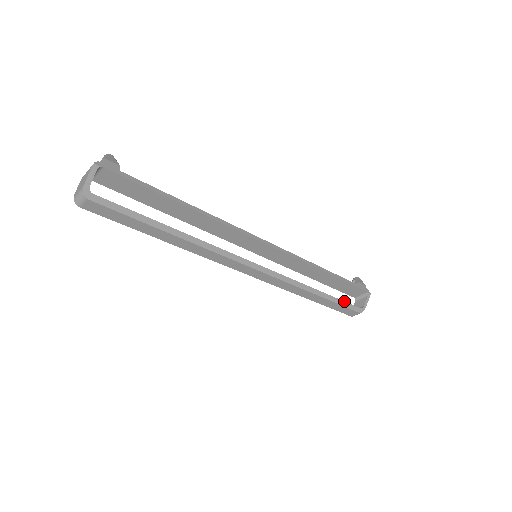
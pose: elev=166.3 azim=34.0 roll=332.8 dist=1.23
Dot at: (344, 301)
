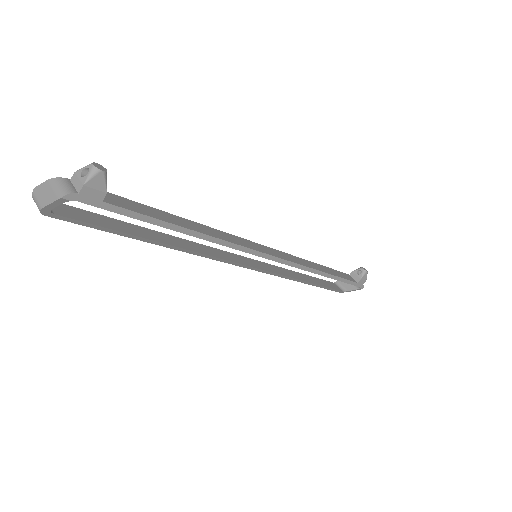
Dot at: (329, 287)
